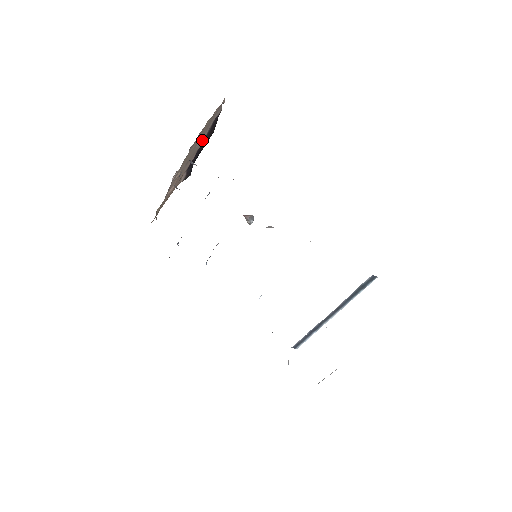
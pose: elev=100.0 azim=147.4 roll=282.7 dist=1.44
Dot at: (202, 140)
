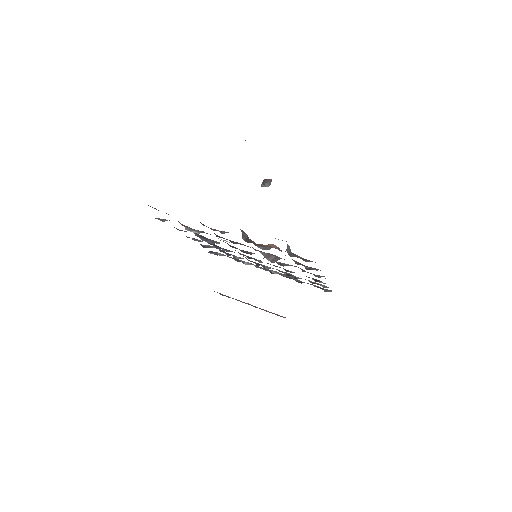
Dot at: occluded
